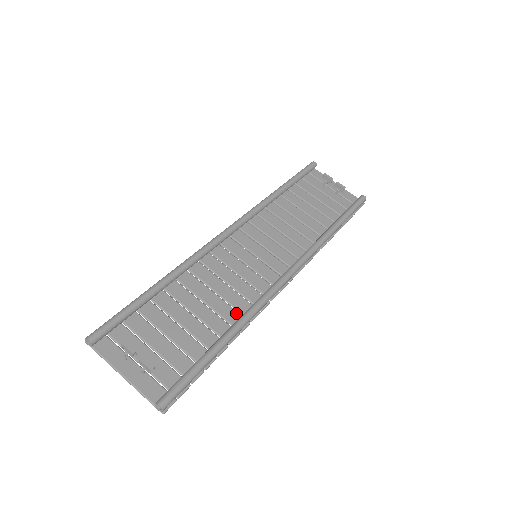
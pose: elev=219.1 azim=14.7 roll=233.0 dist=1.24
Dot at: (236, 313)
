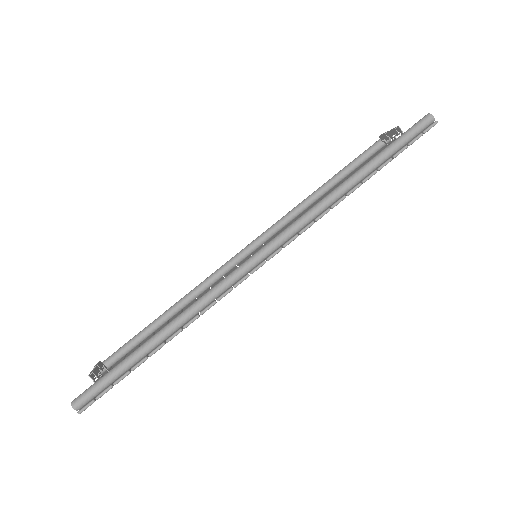
Dot at: occluded
